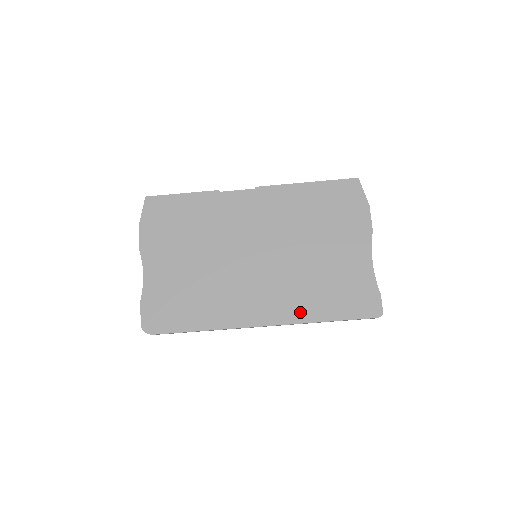
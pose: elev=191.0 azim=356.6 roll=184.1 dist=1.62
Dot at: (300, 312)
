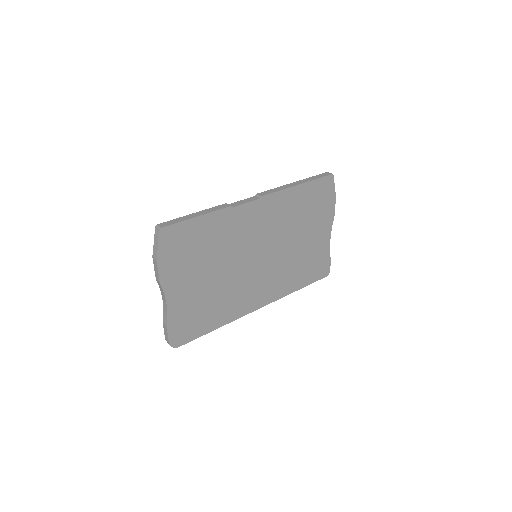
Dot at: (284, 289)
